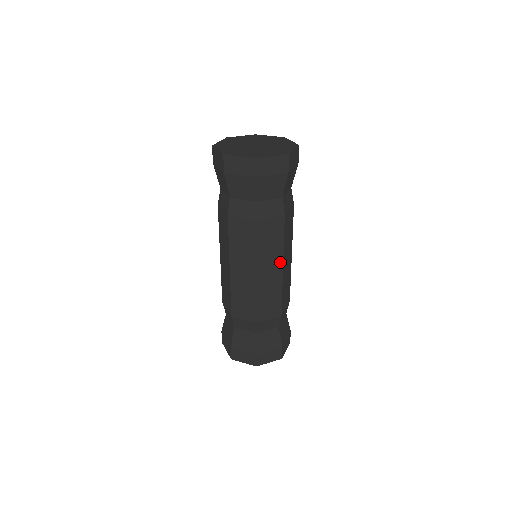
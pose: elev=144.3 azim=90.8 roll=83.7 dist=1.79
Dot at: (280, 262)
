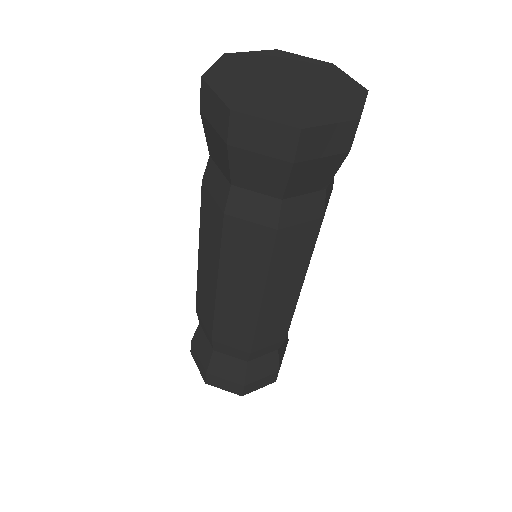
Dot at: (300, 280)
